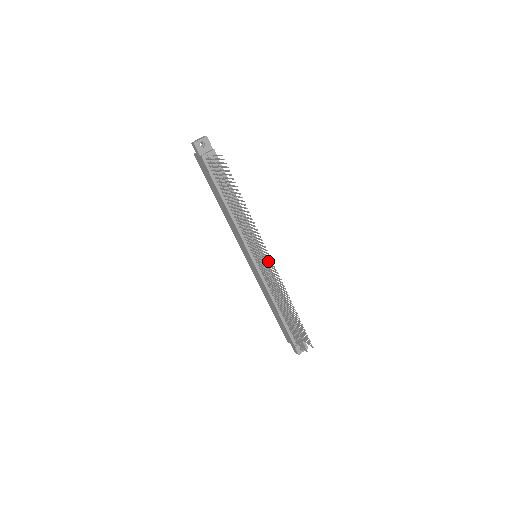
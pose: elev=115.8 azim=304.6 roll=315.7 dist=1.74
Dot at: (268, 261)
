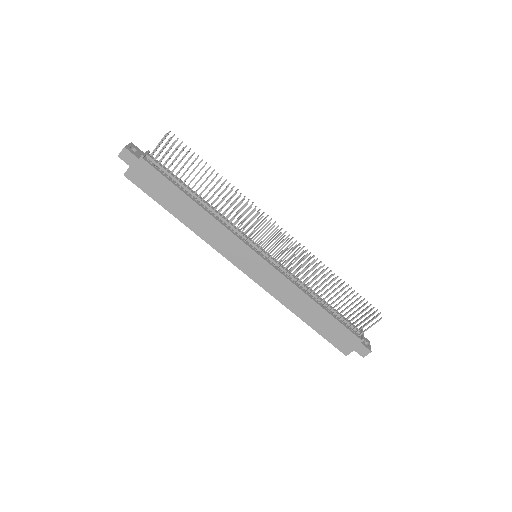
Dot at: (276, 240)
